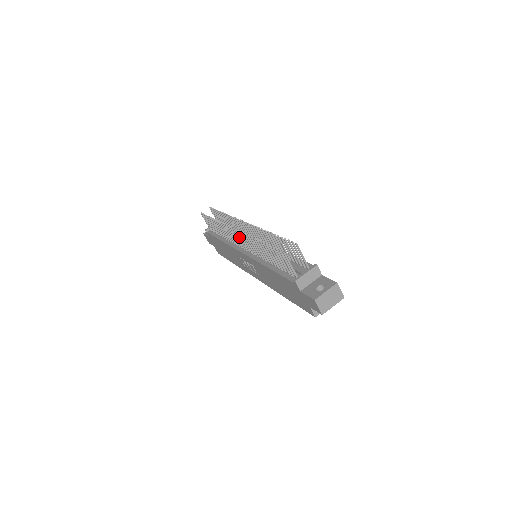
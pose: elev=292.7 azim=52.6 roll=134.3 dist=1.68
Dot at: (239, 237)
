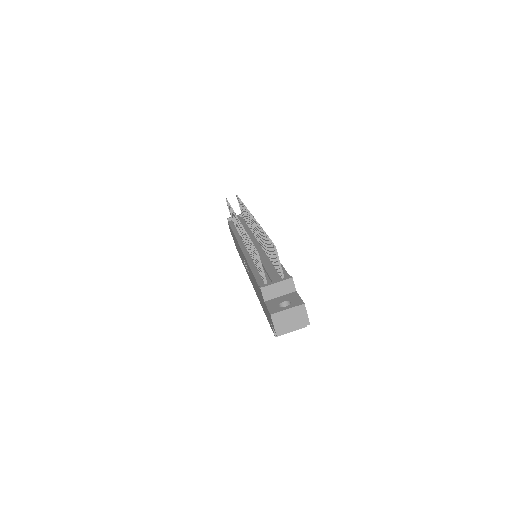
Dot at: (240, 229)
